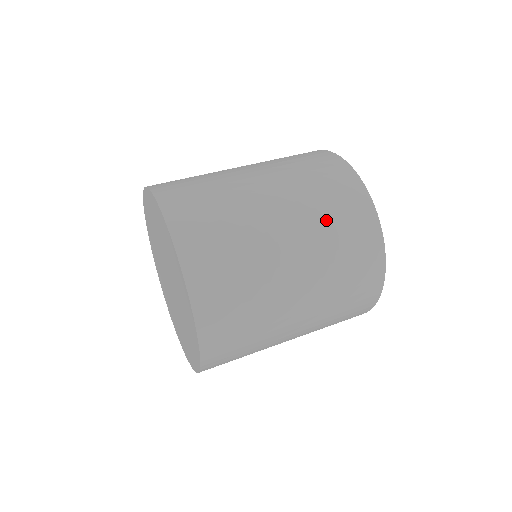
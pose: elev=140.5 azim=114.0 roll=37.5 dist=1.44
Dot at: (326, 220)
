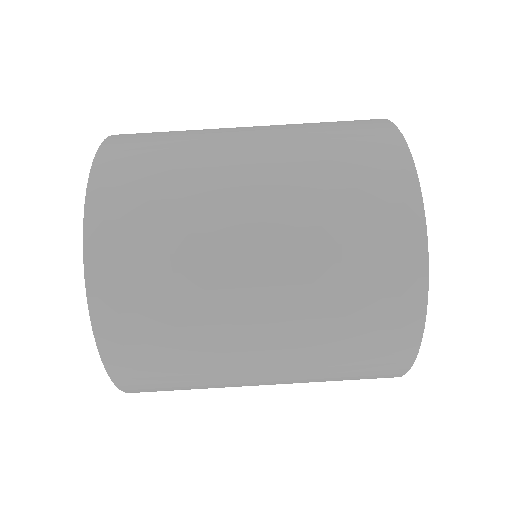
Dot at: occluded
